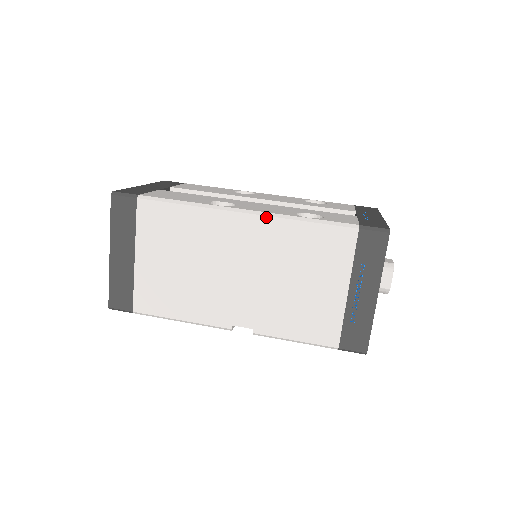
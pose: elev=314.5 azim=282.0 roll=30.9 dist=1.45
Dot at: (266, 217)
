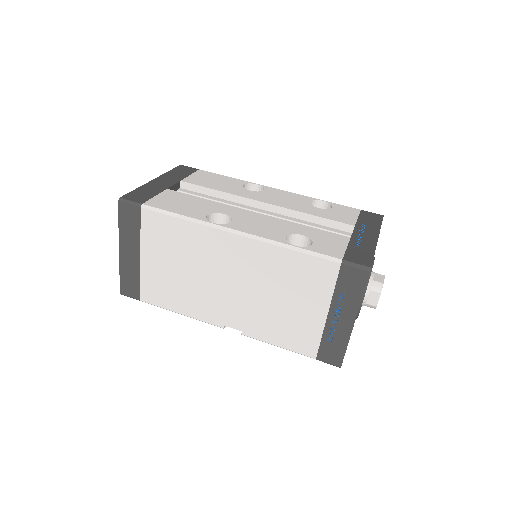
Dot at: (255, 241)
